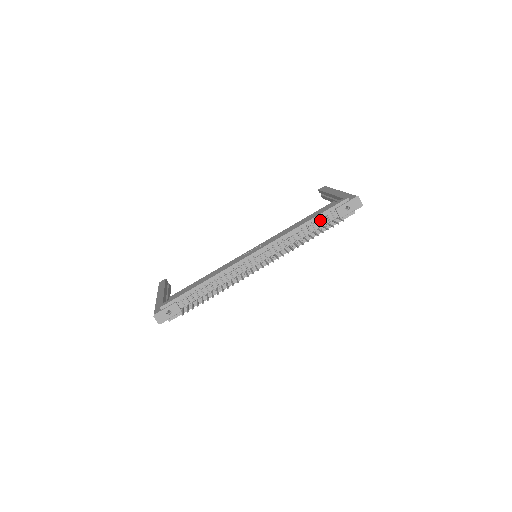
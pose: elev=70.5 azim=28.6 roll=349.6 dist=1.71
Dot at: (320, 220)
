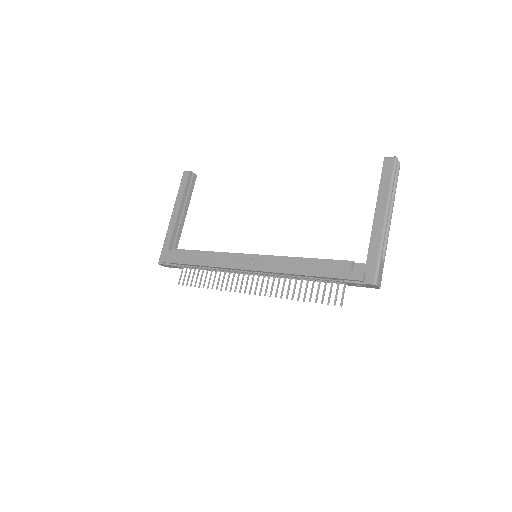
Dot at: (323, 278)
